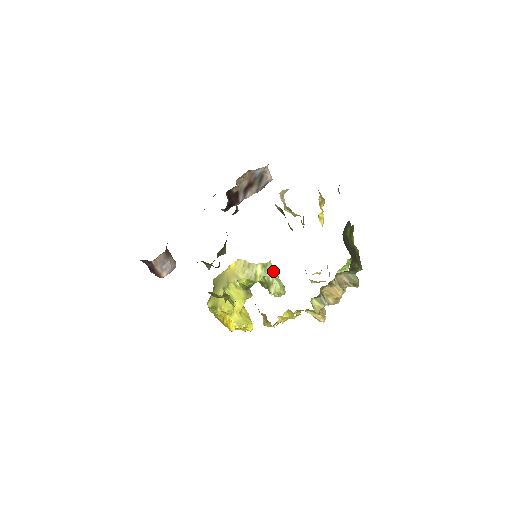
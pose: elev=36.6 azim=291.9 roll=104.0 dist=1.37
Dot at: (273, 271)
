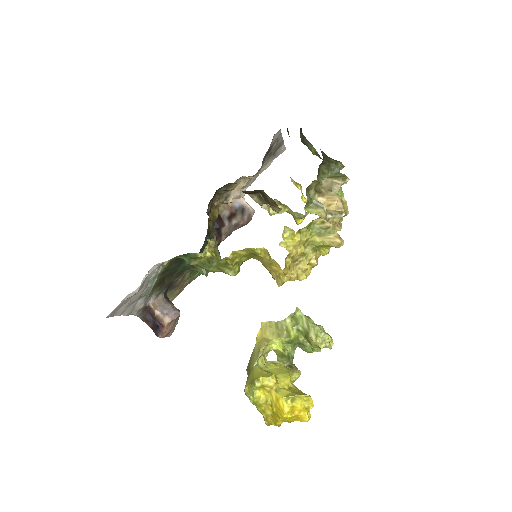
Dot at: (304, 317)
